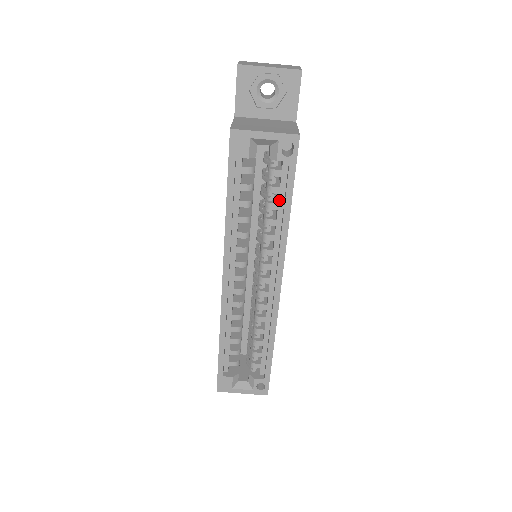
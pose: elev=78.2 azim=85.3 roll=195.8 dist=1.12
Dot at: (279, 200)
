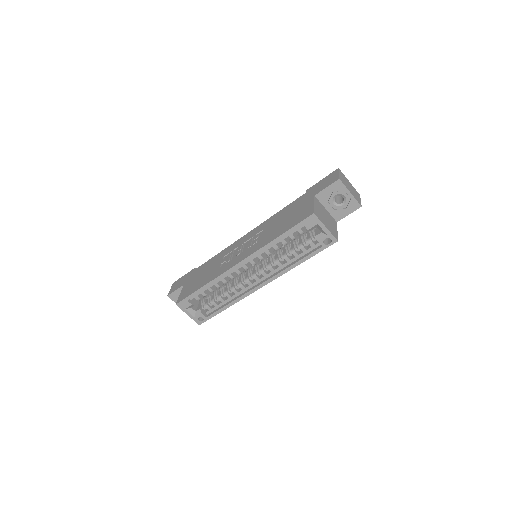
Dot at: (300, 254)
